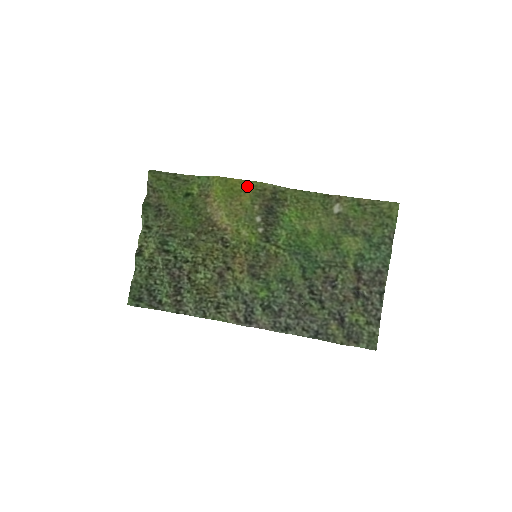
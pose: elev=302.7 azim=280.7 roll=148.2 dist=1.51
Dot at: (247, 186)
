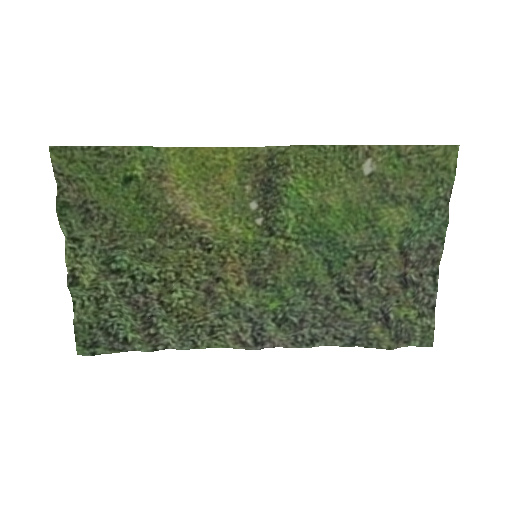
Dot at: (227, 157)
